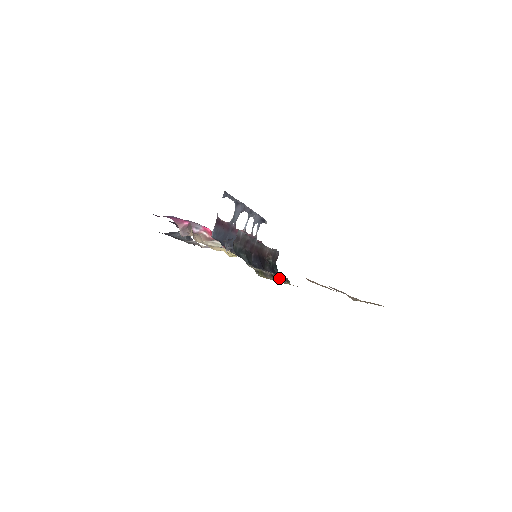
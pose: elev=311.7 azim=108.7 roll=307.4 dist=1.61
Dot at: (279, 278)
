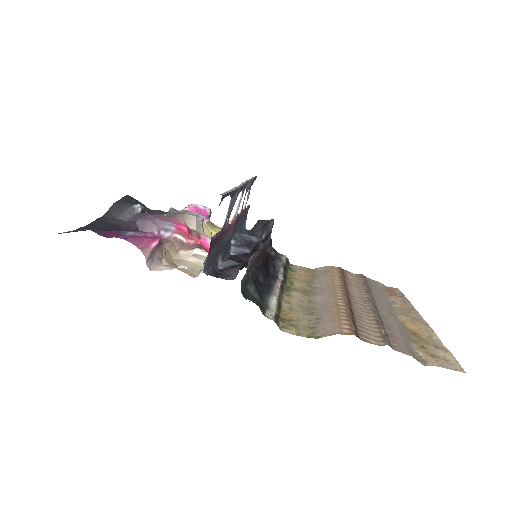
Dot at: (286, 278)
